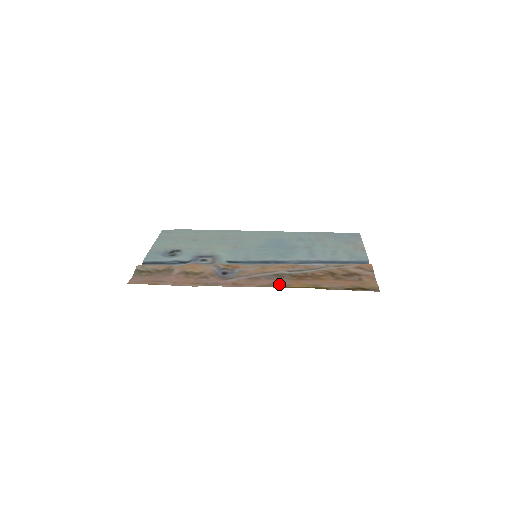
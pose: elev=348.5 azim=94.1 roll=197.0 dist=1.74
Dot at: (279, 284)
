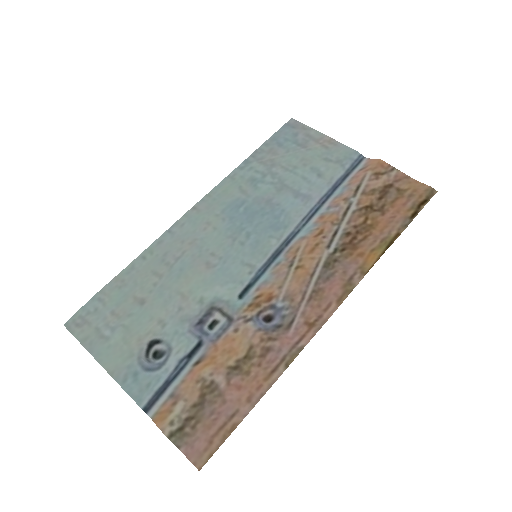
Dot at: (352, 277)
